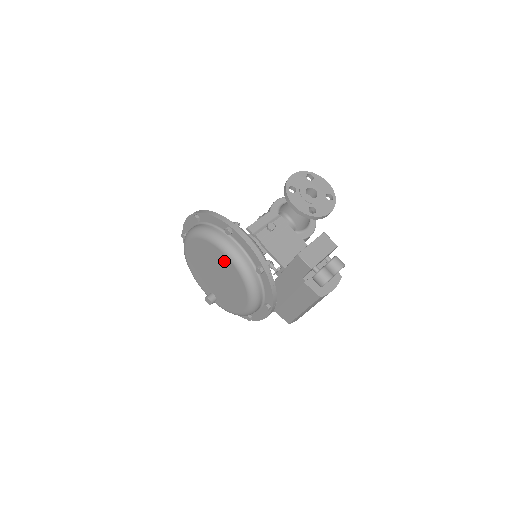
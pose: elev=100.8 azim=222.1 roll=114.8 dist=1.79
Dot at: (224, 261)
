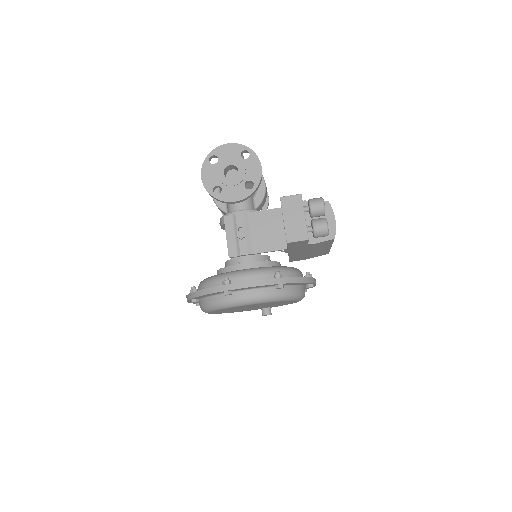
Dot at: occluded
